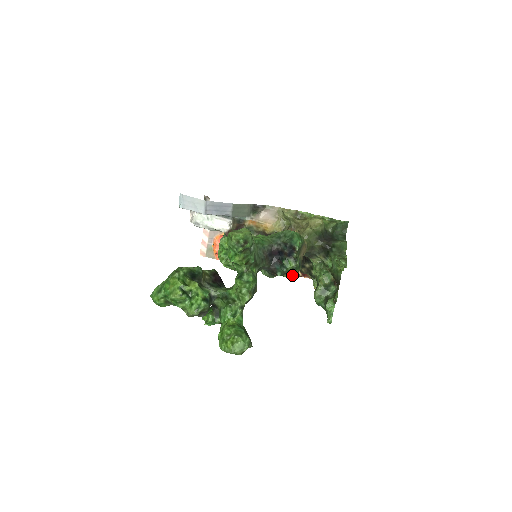
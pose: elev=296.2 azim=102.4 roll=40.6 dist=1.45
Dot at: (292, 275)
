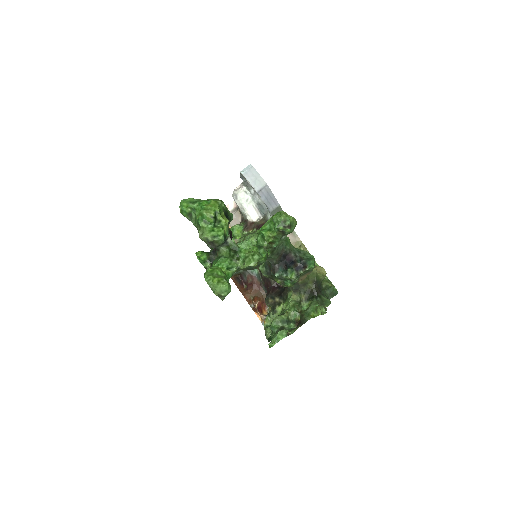
Dot at: (248, 302)
